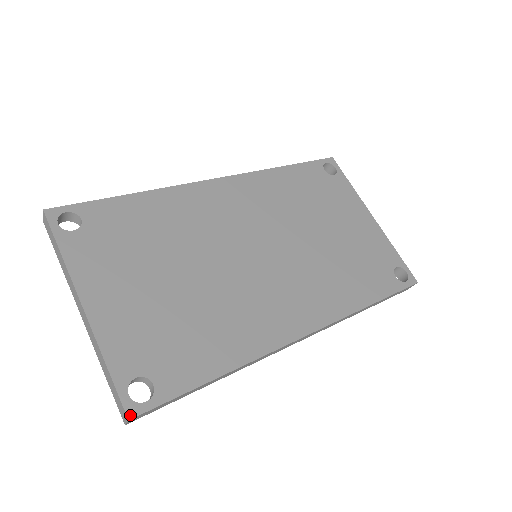
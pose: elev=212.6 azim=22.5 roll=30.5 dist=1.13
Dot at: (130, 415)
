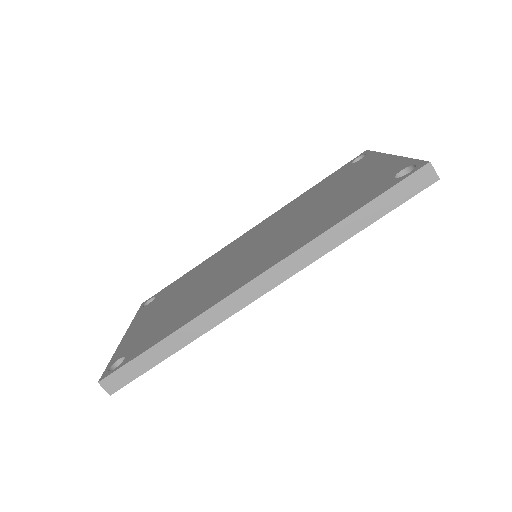
Dot at: (101, 379)
